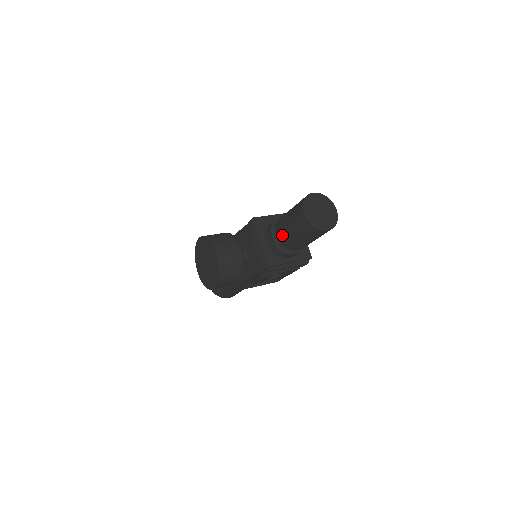
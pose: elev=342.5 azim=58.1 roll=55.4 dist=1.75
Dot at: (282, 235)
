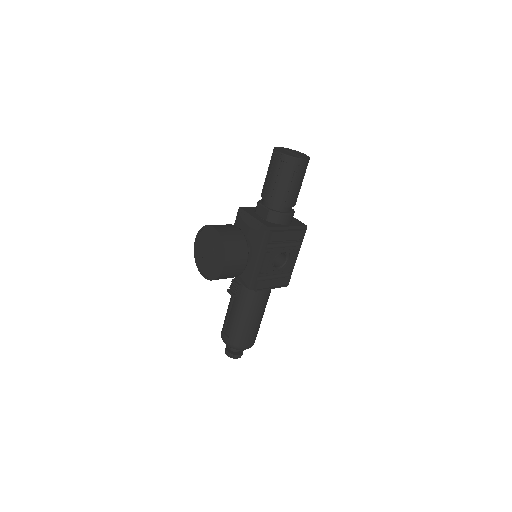
Dot at: (269, 193)
